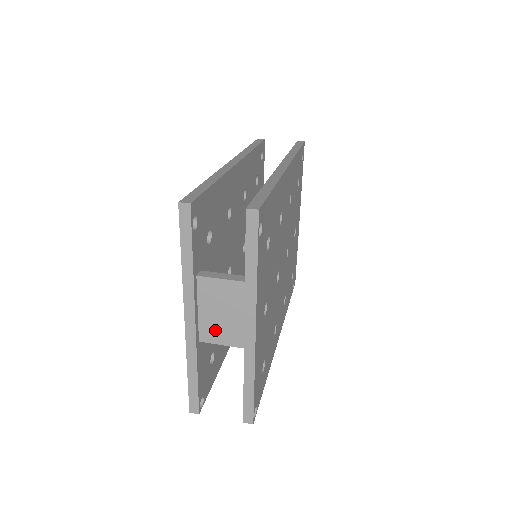
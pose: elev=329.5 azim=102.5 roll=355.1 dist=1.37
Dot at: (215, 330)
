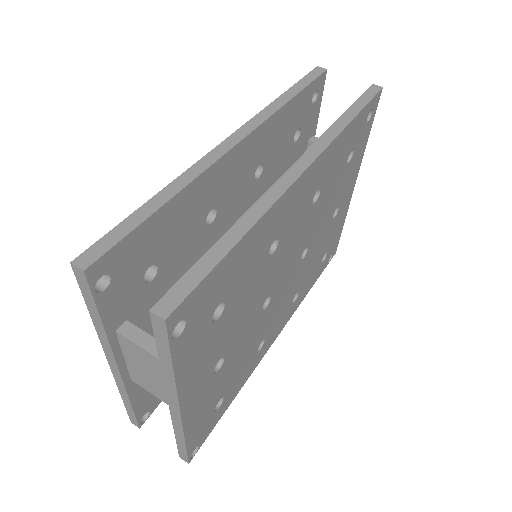
Dot at: (145, 381)
